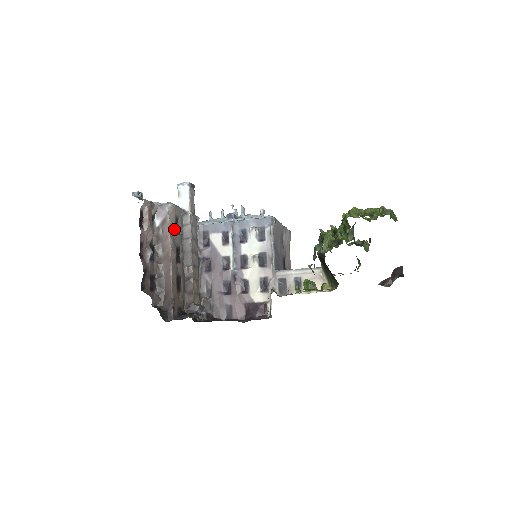
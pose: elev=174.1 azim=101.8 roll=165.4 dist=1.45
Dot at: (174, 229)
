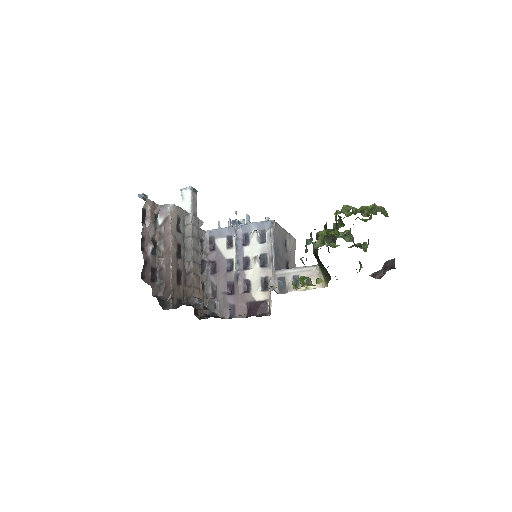
Dot at: (175, 227)
